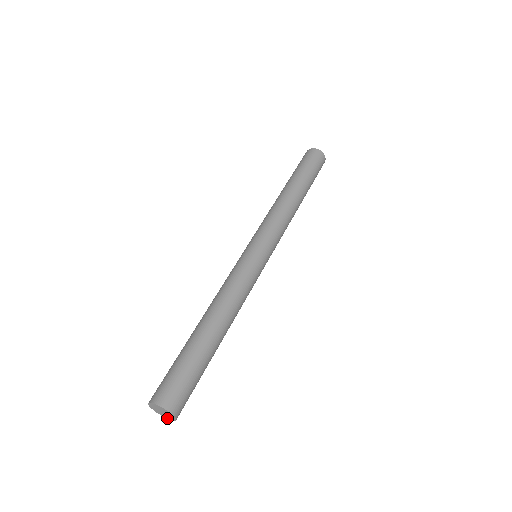
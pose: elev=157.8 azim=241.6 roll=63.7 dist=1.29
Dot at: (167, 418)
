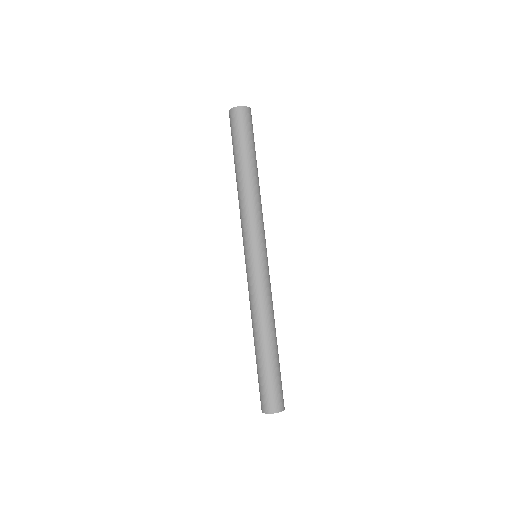
Dot at: occluded
